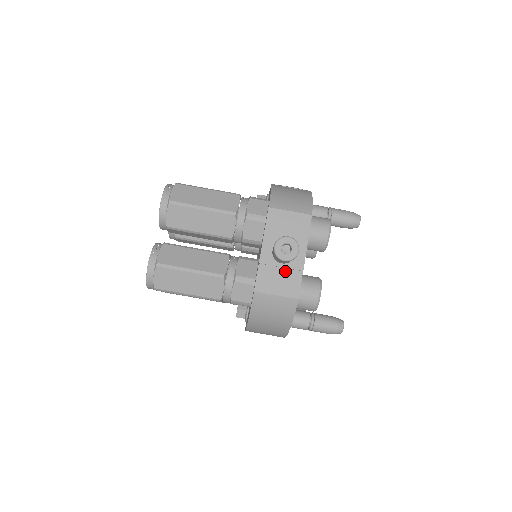
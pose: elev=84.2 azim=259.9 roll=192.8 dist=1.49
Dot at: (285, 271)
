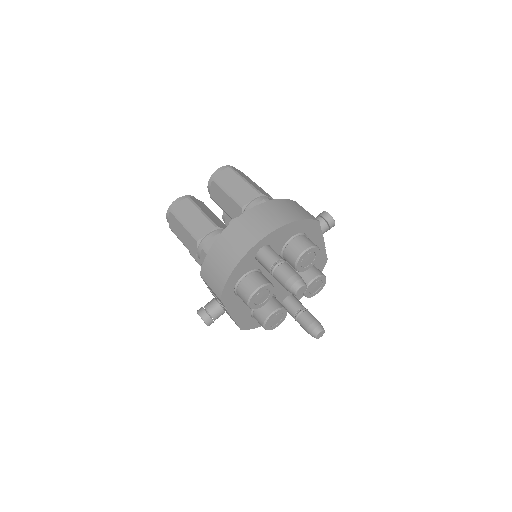
Dot at: occluded
